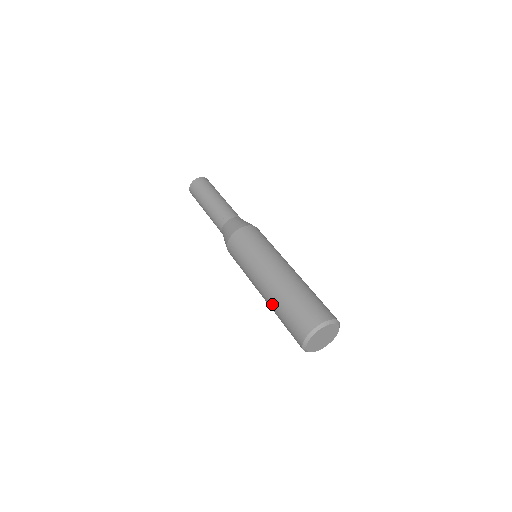
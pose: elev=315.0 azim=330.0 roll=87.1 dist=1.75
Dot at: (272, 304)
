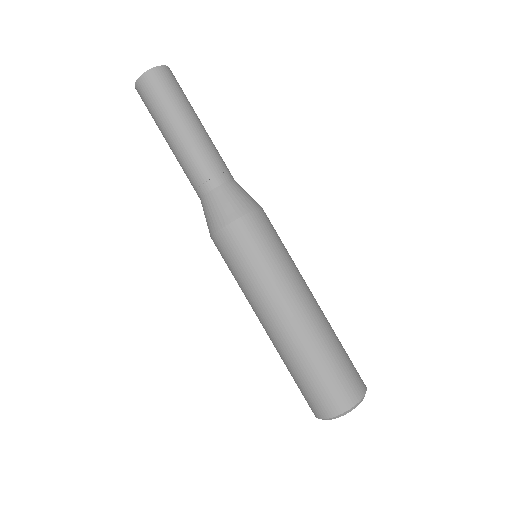
Dot at: occluded
